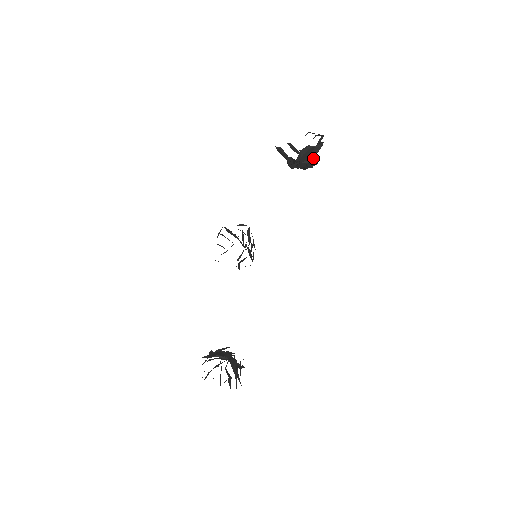
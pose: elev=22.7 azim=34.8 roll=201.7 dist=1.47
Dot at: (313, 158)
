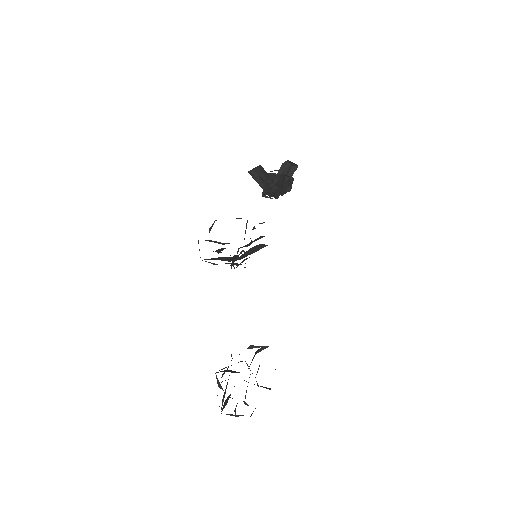
Dot at: occluded
